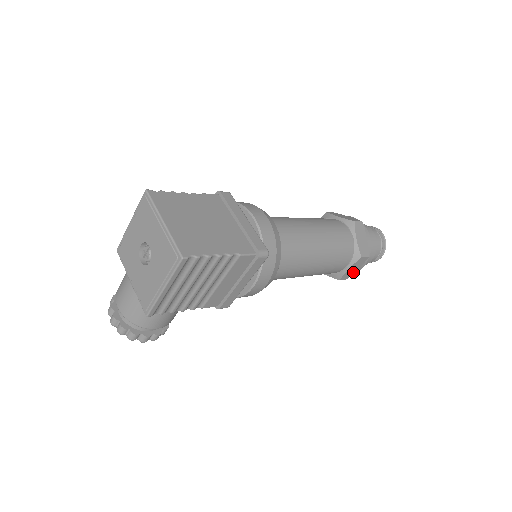
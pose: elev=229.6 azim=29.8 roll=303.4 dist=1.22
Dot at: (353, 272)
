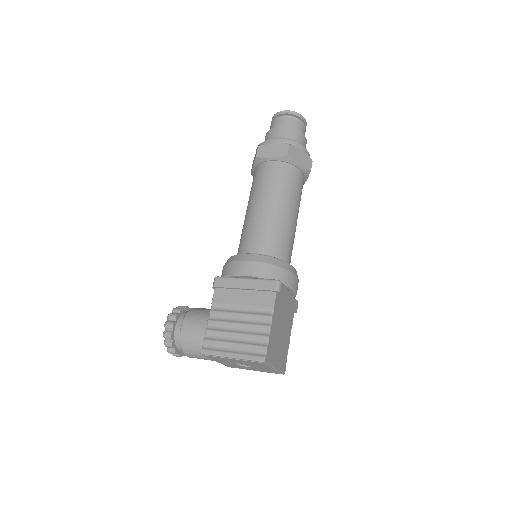
Dot at: occluded
